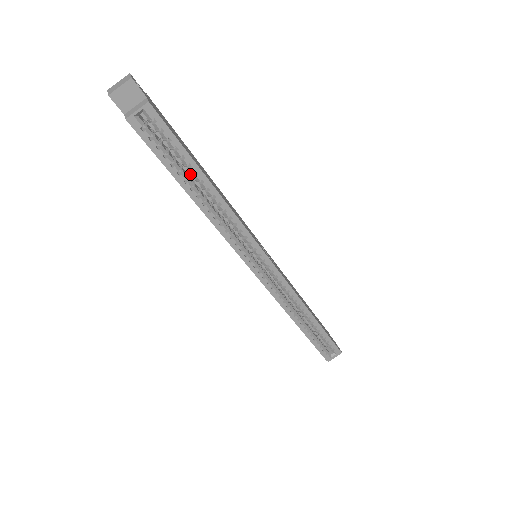
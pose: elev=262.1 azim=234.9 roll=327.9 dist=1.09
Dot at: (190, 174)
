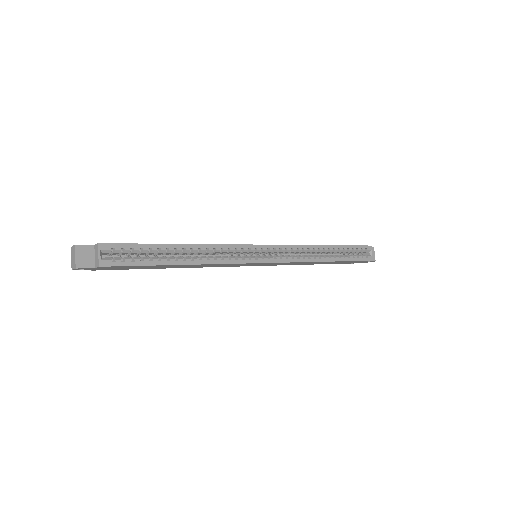
Dot at: occluded
